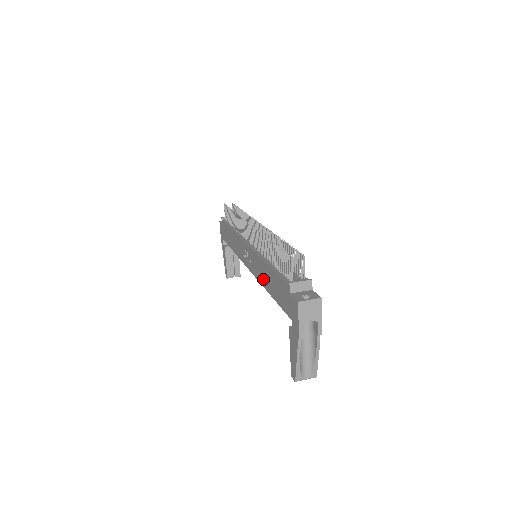
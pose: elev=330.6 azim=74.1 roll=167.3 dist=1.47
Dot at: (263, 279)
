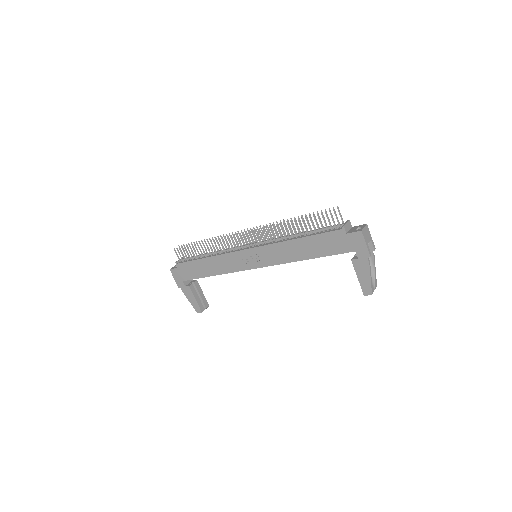
Dot at: (292, 256)
